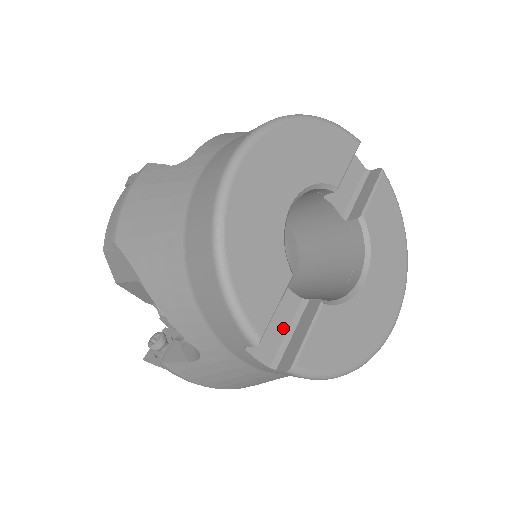
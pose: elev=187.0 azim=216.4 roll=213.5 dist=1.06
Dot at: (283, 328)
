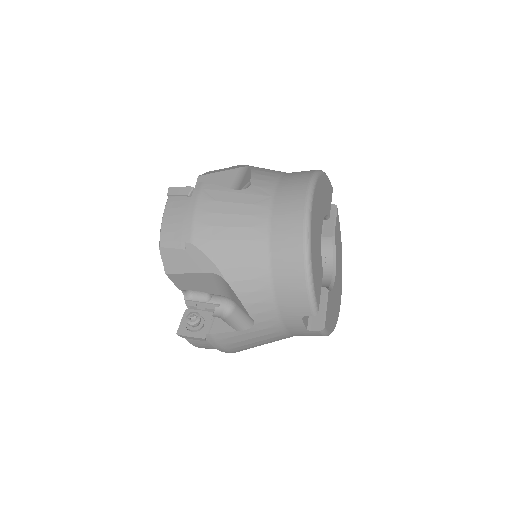
Dot at: occluded
